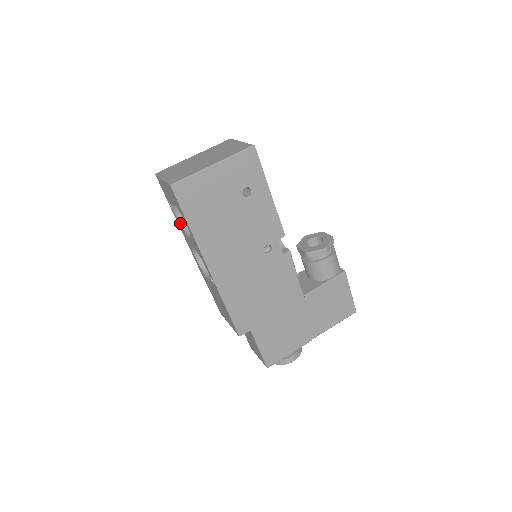
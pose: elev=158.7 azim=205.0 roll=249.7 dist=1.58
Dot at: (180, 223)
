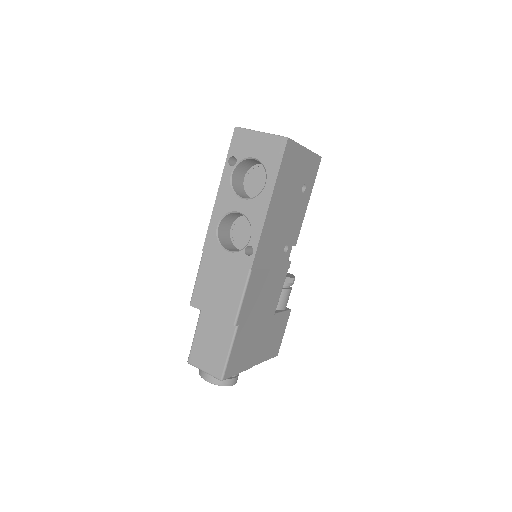
Dot at: (231, 184)
